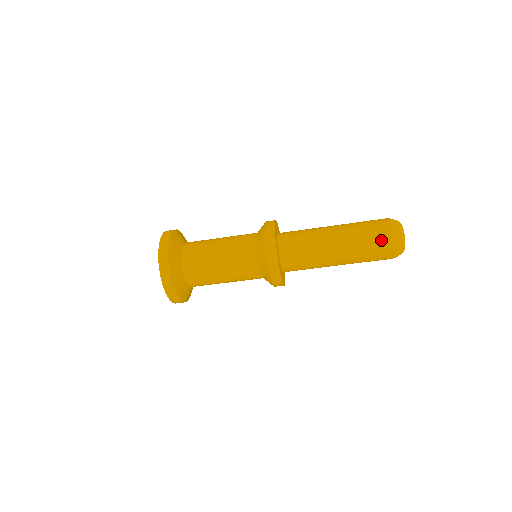
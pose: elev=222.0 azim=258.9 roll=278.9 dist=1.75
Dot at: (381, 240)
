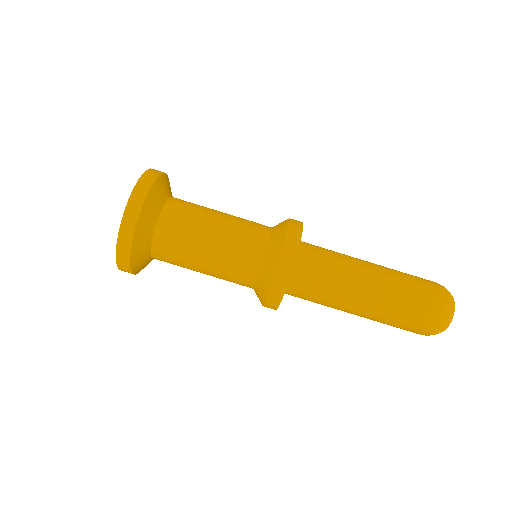
Dot at: (429, 291)
